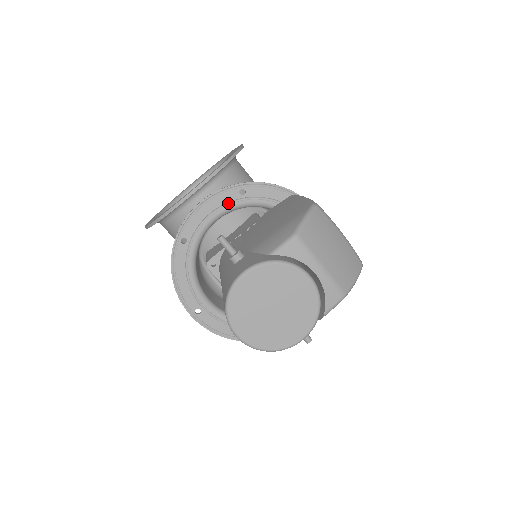
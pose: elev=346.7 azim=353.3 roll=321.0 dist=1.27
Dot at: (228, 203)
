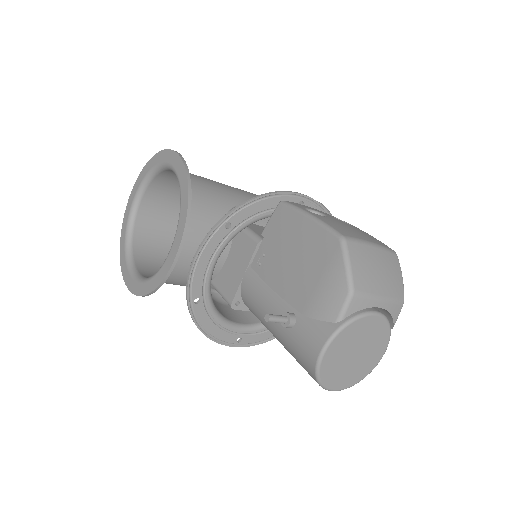
Dot at: (220, 244)
